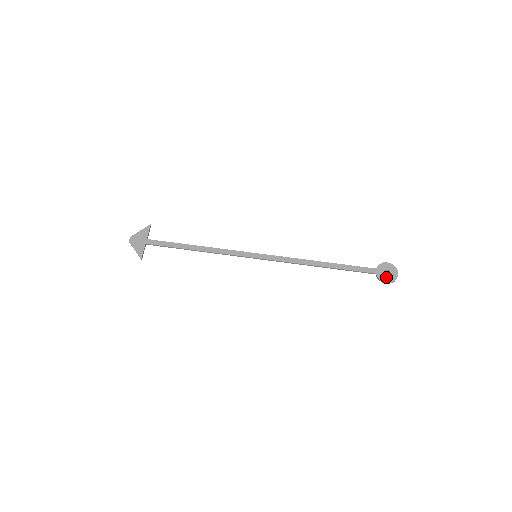
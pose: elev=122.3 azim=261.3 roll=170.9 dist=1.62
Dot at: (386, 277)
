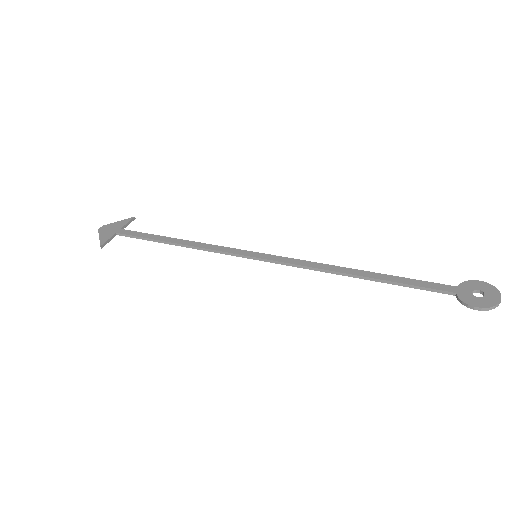
Dot at: (476, 299)
